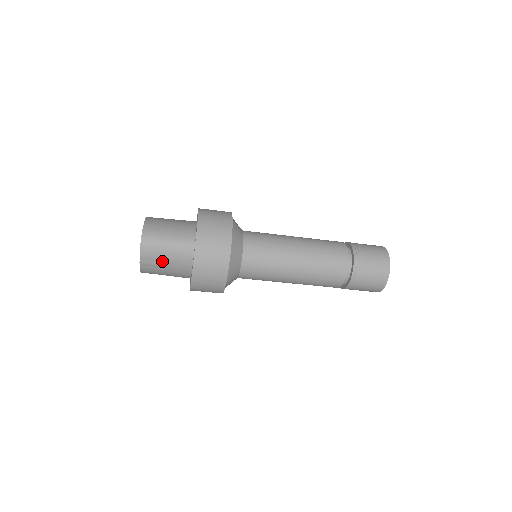
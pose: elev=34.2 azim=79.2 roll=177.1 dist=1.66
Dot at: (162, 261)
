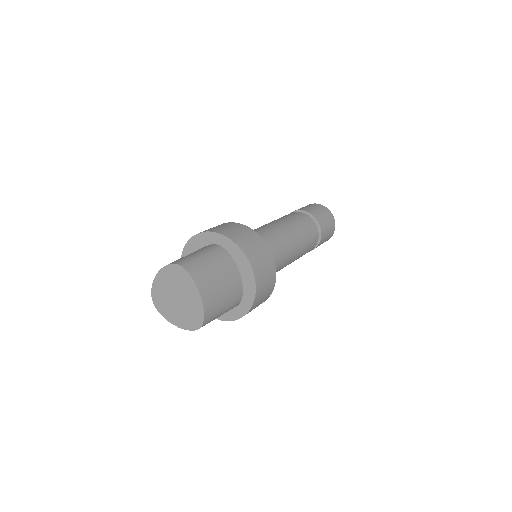
Dot at: occluded
